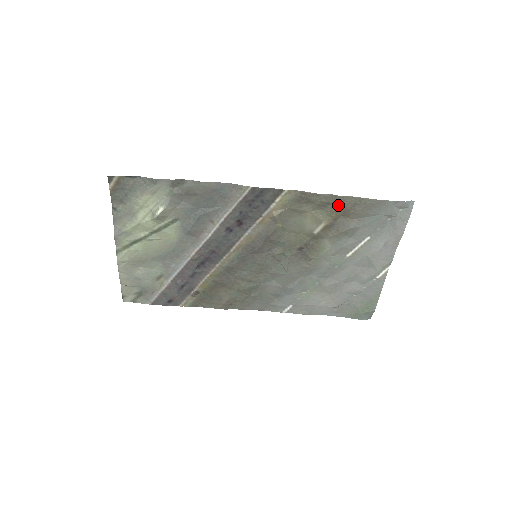
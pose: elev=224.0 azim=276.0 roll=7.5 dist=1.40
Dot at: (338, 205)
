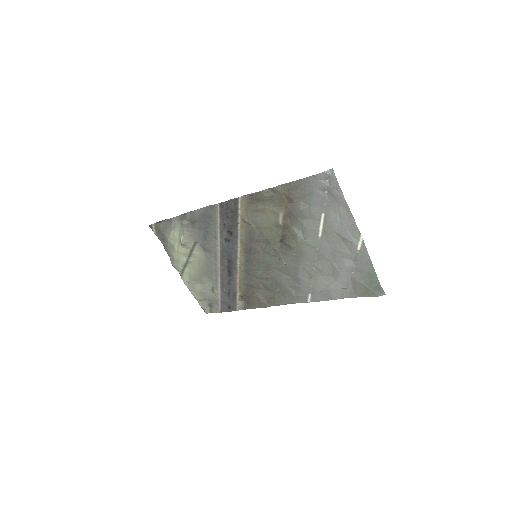
Dot at: (279, 195)
